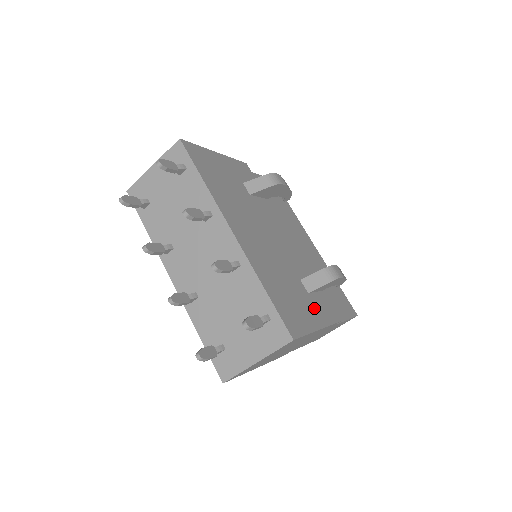
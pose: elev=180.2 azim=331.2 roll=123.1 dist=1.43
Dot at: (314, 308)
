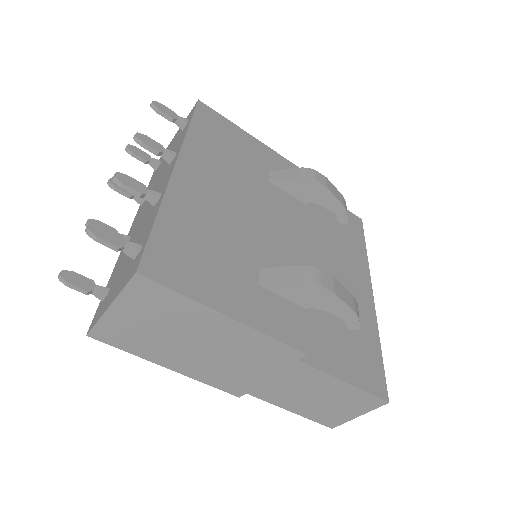
Dot at: (249, 299)
